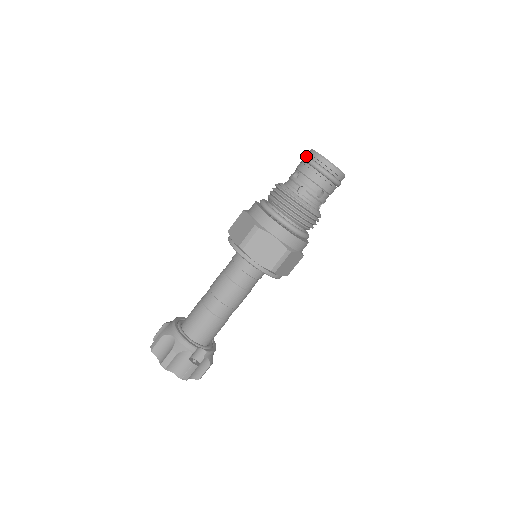
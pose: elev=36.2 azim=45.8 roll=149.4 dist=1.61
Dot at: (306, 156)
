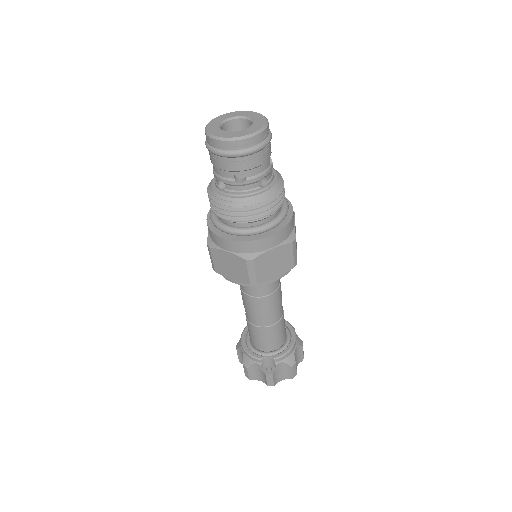
Dot at: occluded
